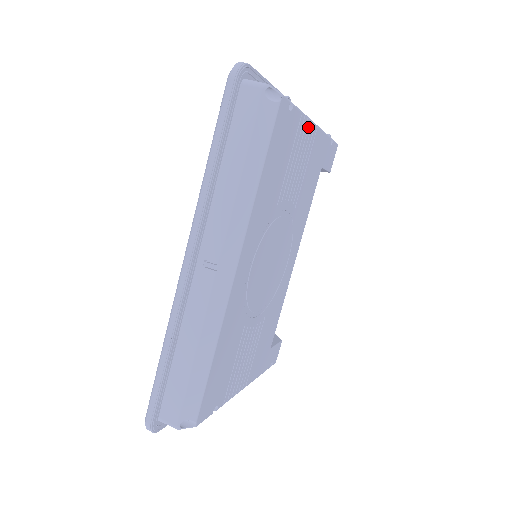
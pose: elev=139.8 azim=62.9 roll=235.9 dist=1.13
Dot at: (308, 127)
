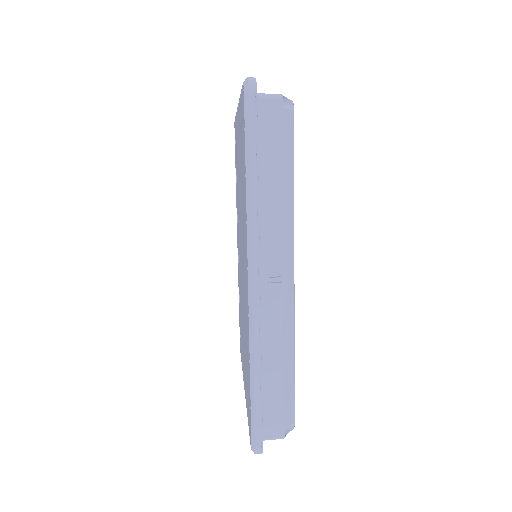
Dot at: occluded
